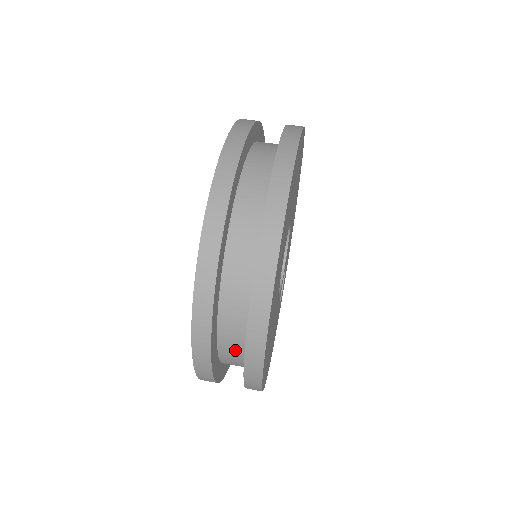
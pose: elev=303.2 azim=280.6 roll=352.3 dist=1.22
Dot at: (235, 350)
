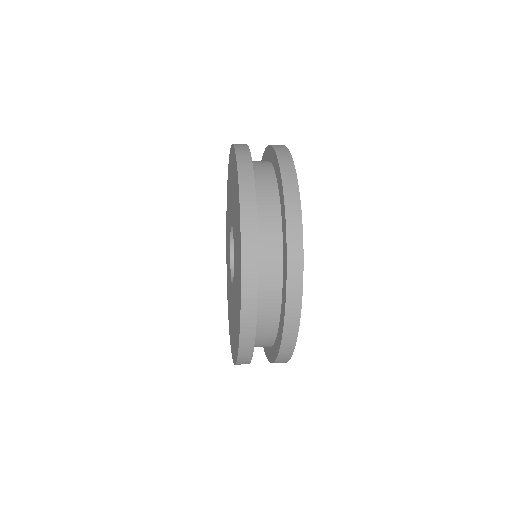
Dot at: (264, 170)
